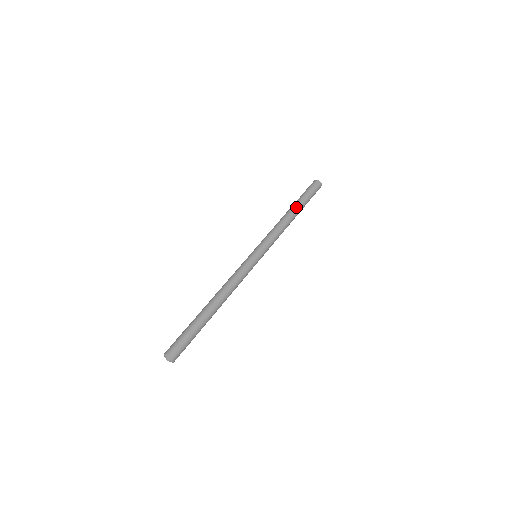
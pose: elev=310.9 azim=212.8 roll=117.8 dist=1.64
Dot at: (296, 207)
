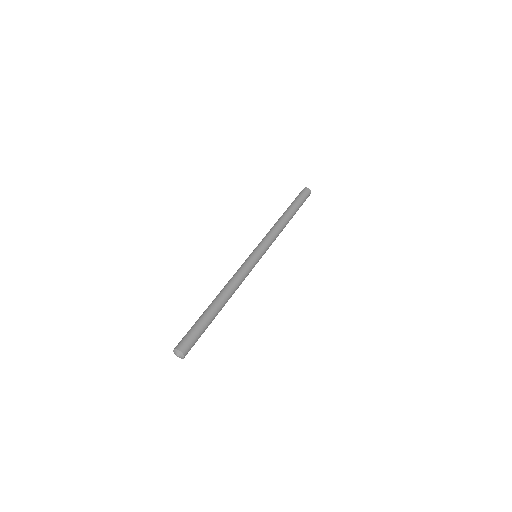
Dot at: (286, 211)
